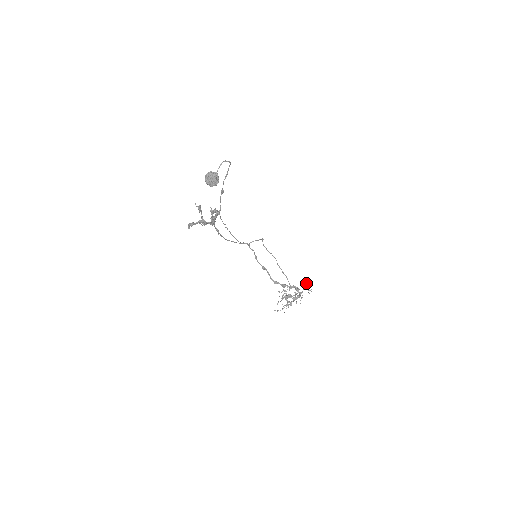
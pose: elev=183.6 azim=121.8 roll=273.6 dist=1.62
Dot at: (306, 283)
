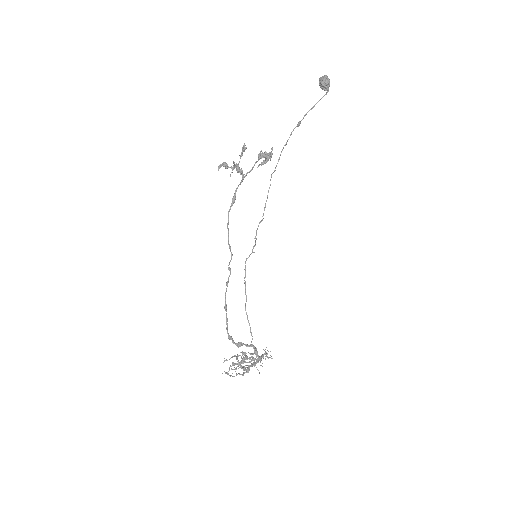
Dot at: (266, 347)
